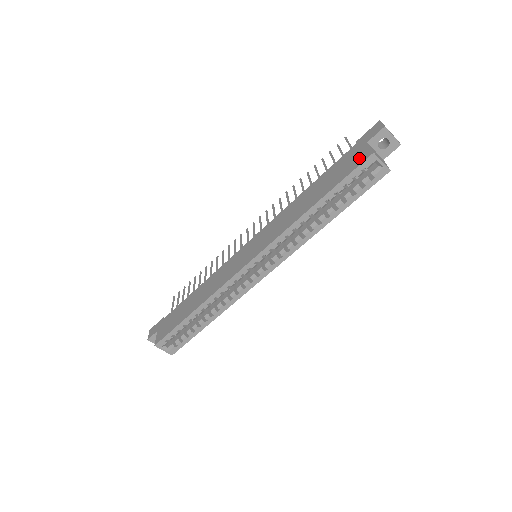
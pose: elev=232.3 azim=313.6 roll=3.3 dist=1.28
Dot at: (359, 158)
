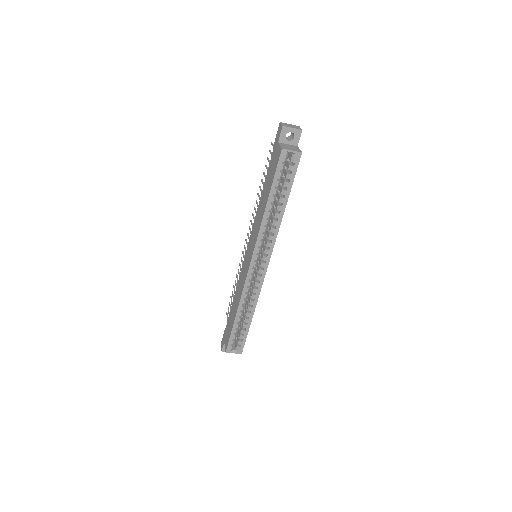
Dot at: (277, 156)
